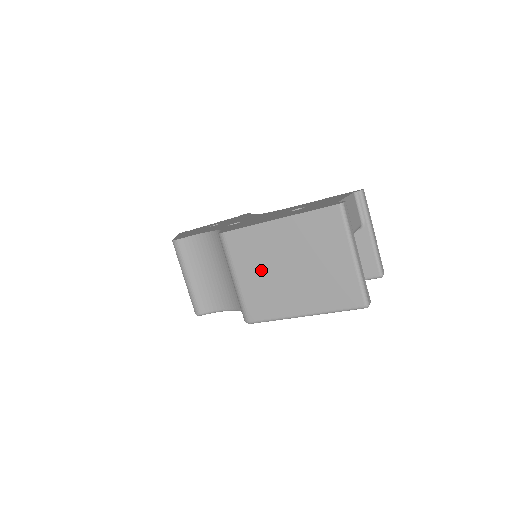
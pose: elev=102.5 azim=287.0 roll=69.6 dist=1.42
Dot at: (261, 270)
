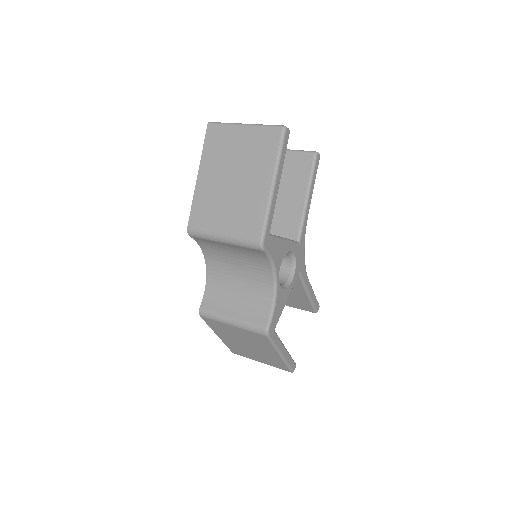
Dot at: (225, 207)
